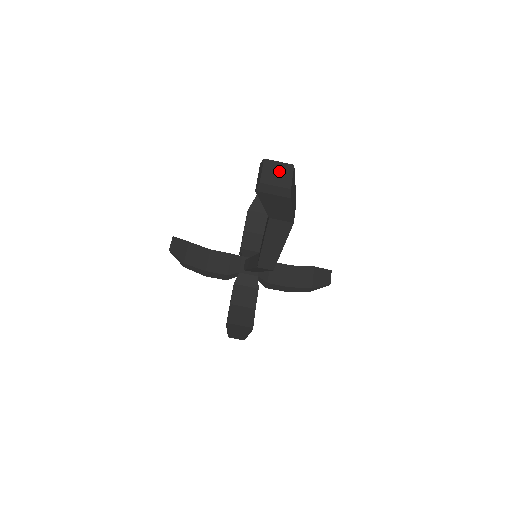
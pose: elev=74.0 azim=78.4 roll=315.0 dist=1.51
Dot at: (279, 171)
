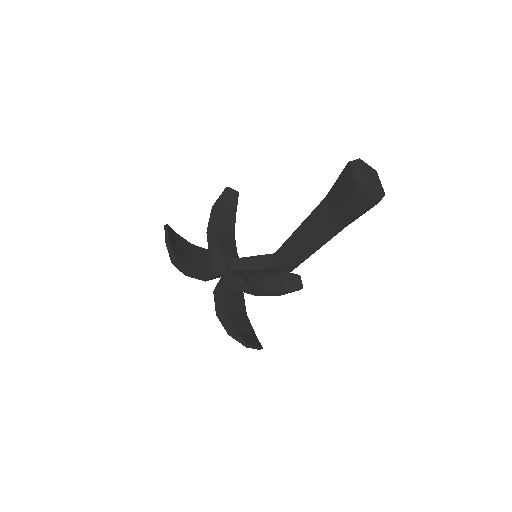
Dot at: (373, 174)
